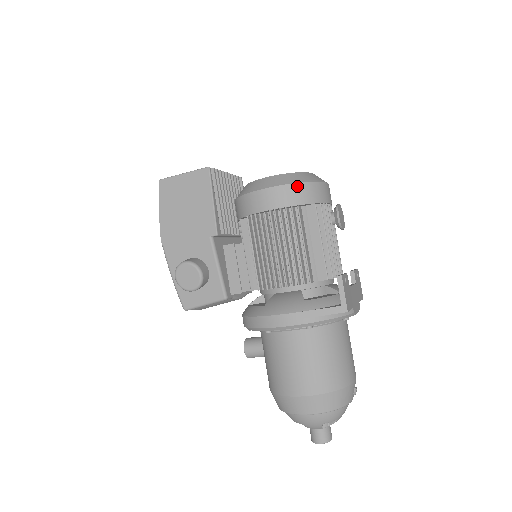
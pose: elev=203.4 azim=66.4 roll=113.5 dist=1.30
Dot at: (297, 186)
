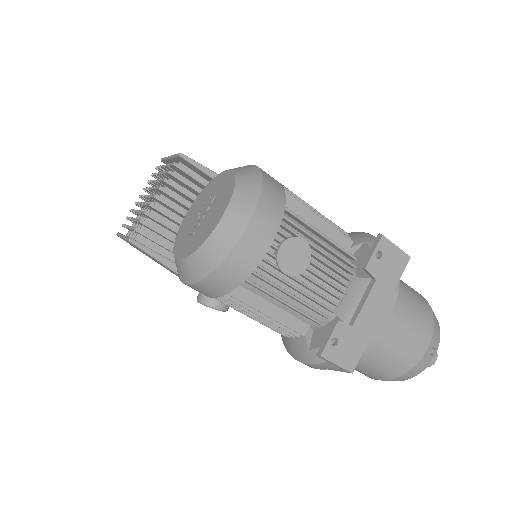
Dot at: (207, 281)
